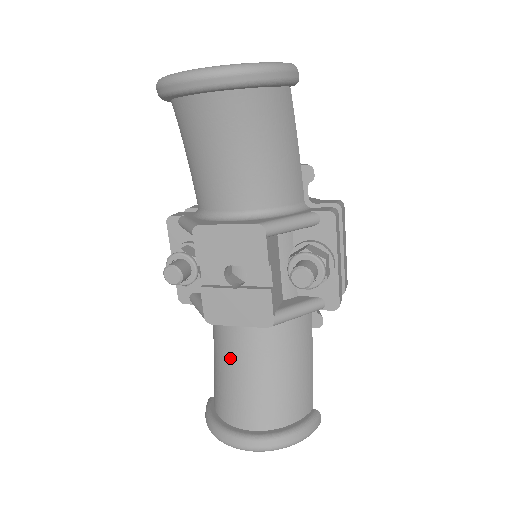
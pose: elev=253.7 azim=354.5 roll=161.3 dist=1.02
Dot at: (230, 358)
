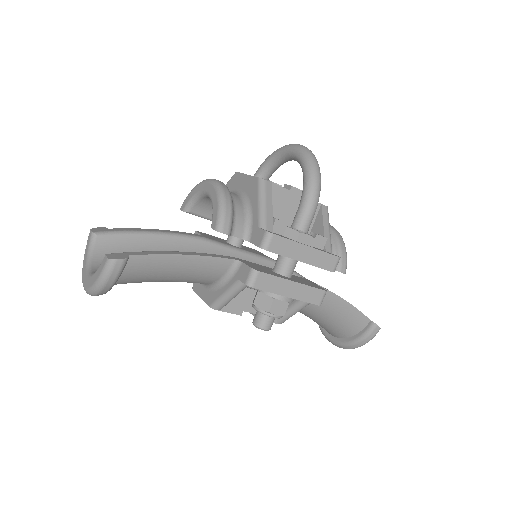
Dot at: occluded
